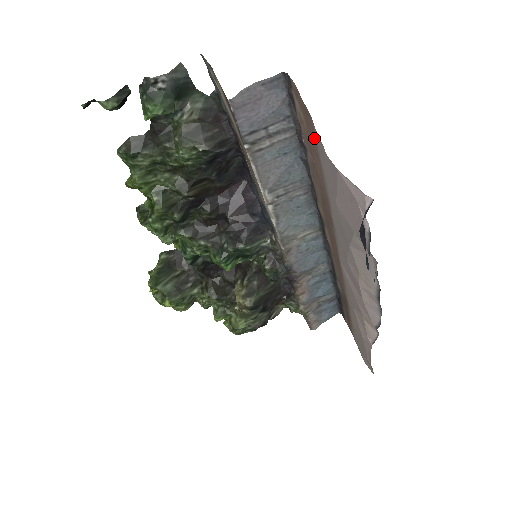
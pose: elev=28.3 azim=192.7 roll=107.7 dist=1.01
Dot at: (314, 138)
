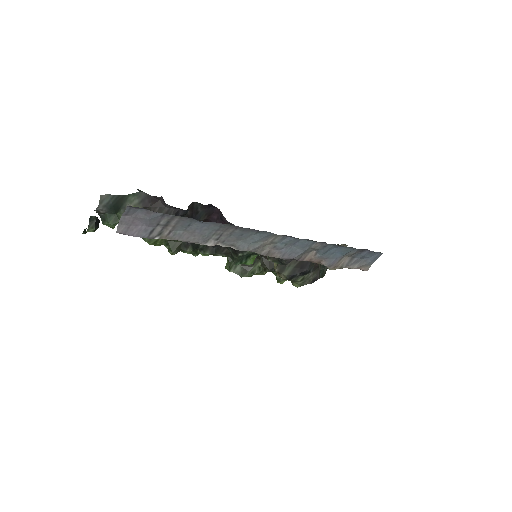
Dot at: occluded
